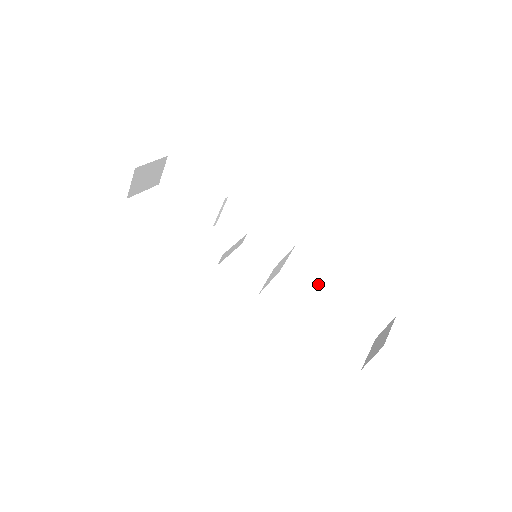
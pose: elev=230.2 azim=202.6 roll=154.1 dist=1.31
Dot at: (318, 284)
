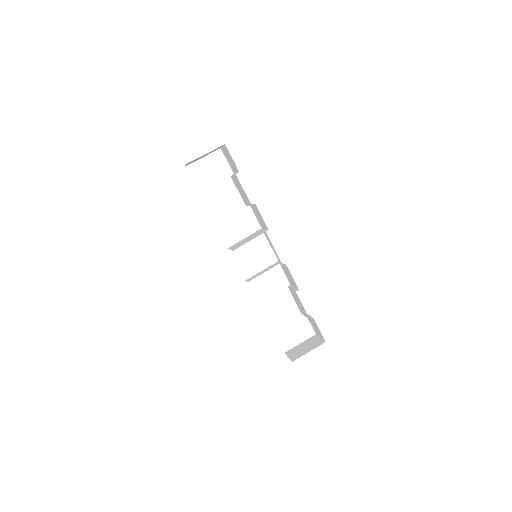
Dot at: (292, 291)
